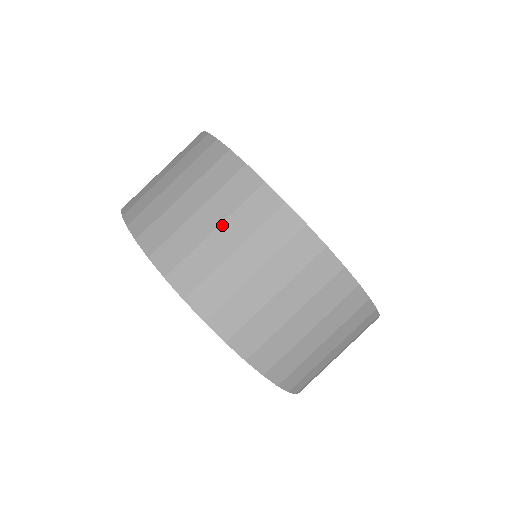
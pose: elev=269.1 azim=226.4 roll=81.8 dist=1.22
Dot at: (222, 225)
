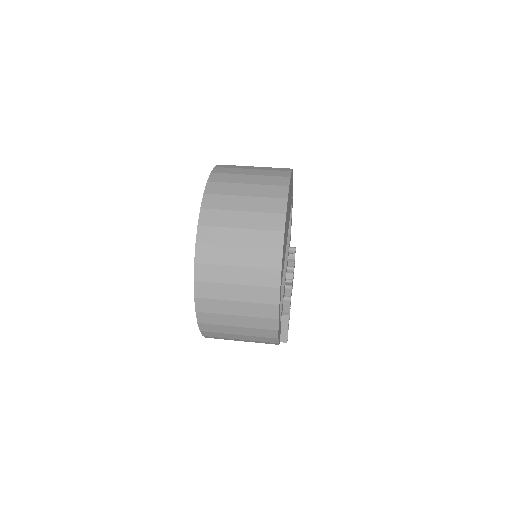
Dot at: (259, 167)
